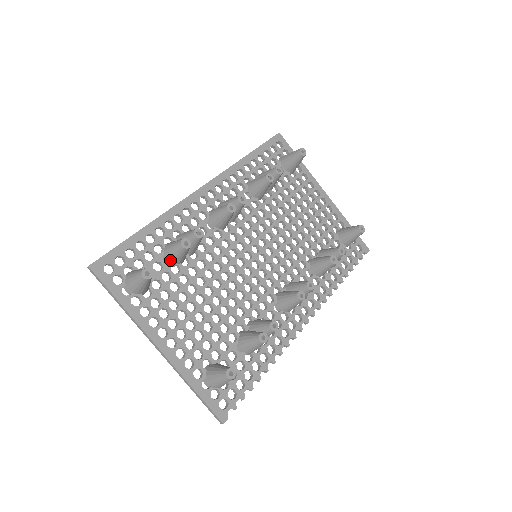
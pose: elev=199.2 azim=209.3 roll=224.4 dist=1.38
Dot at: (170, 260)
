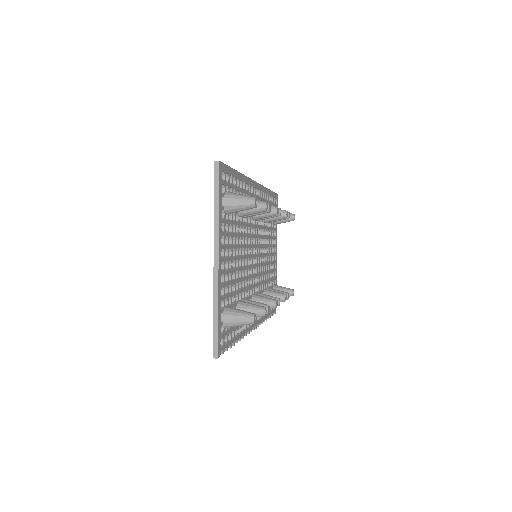
Dot at: occluded
